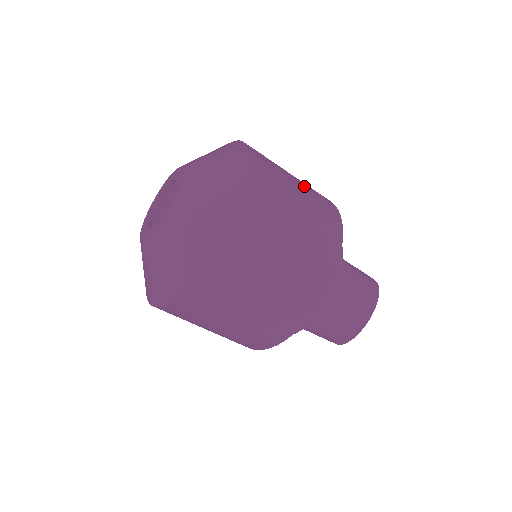
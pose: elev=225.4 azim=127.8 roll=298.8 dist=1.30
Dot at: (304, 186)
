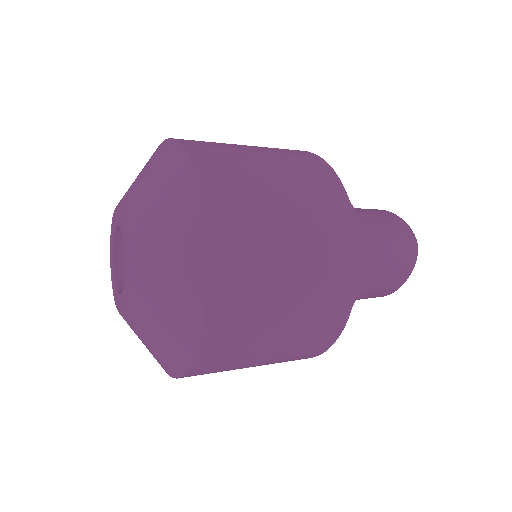
Dot at: (300, 215)
